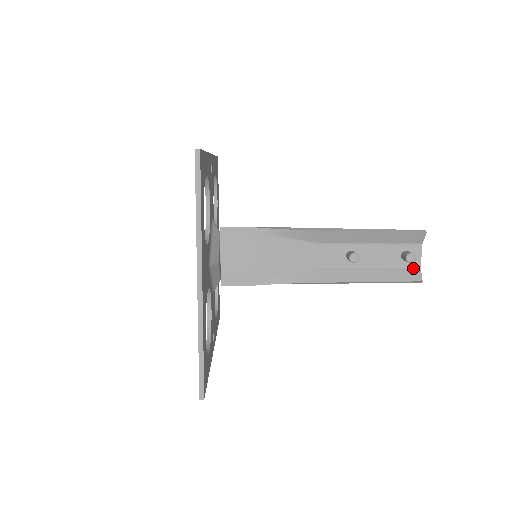
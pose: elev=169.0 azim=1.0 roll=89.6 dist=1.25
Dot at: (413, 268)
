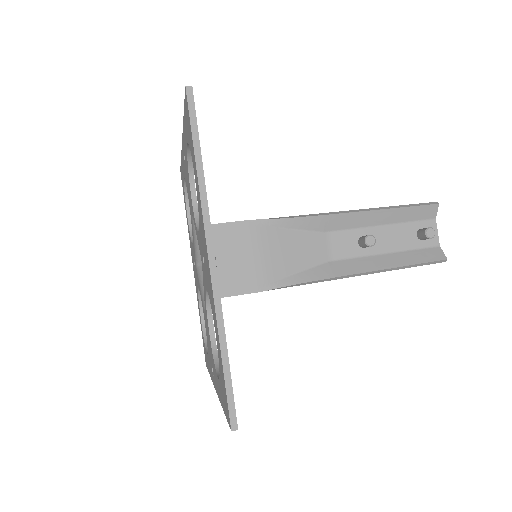
Dot at: (432, 247)
